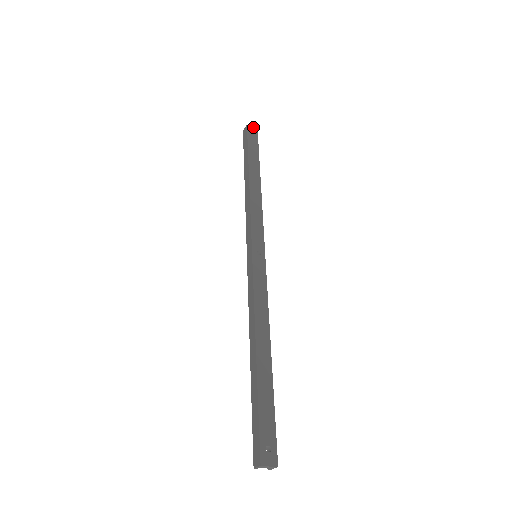
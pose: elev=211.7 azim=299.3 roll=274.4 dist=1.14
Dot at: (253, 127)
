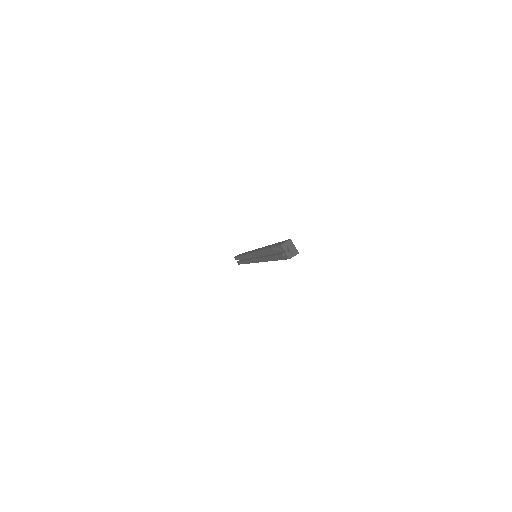
Dot at: occluded
